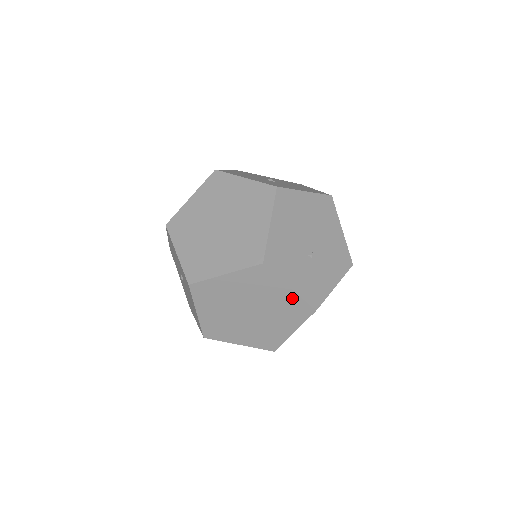
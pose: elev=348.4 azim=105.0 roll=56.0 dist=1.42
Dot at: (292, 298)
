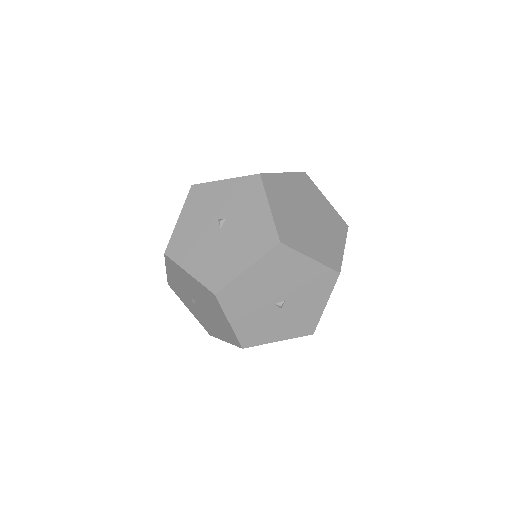
Dot at: (330, 209)
